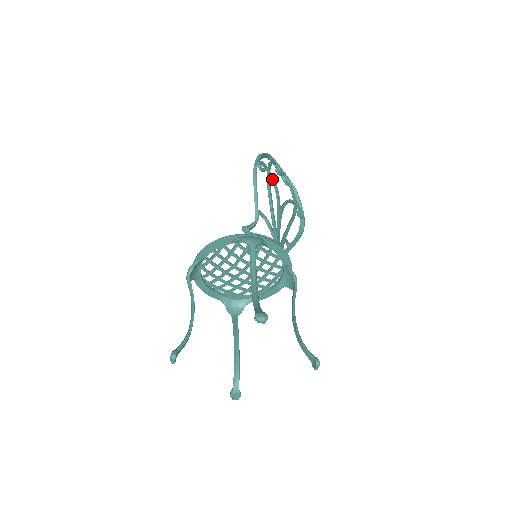
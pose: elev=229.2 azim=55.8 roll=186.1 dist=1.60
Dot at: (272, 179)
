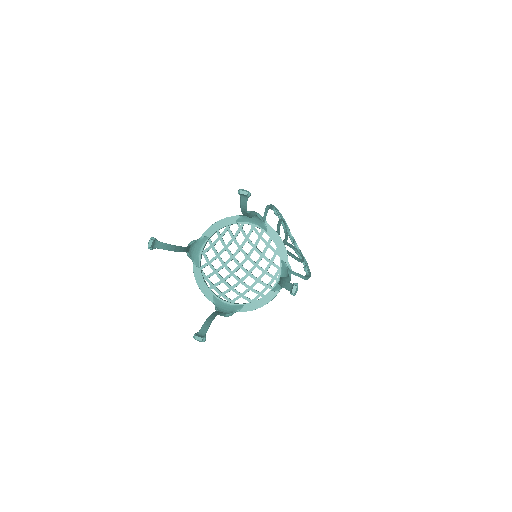
Dot at: (284, 226)
